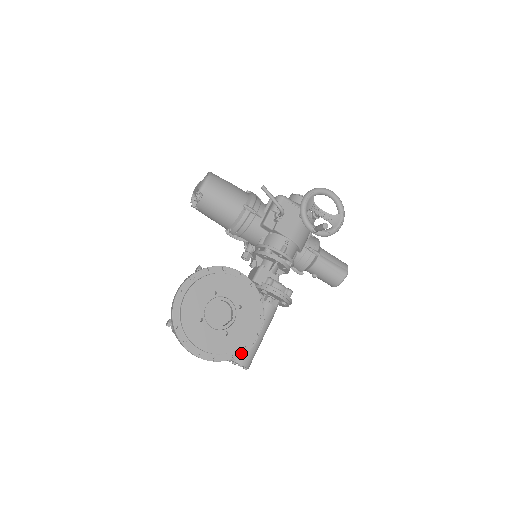
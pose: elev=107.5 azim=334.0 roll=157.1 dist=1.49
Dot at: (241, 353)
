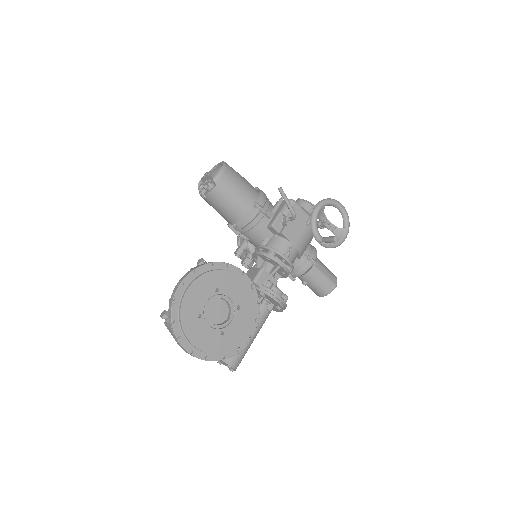
Dot at: (233, 354)
